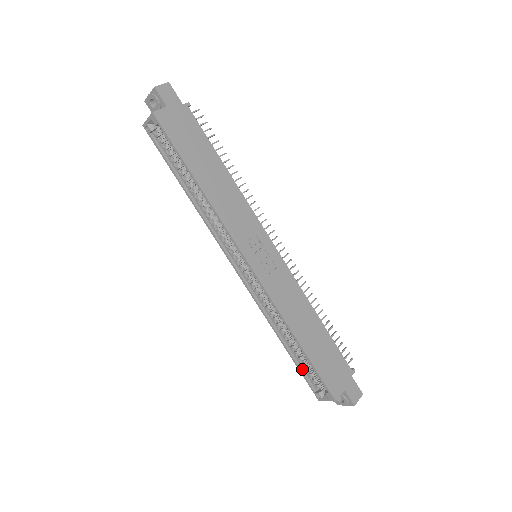
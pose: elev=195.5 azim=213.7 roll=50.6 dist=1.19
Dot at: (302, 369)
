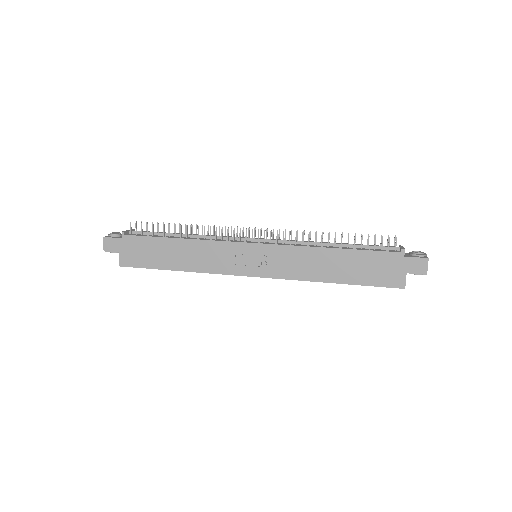
Dot at: occluded
